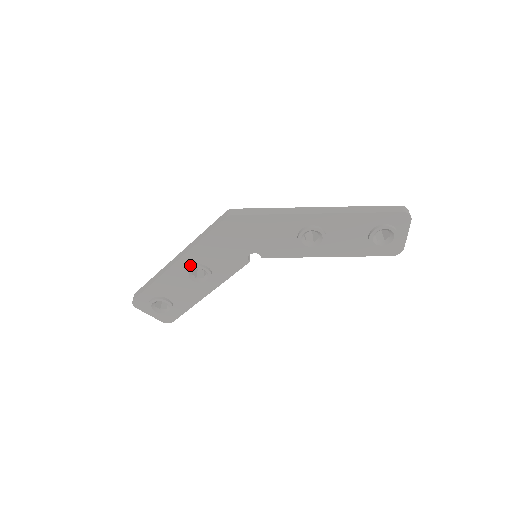
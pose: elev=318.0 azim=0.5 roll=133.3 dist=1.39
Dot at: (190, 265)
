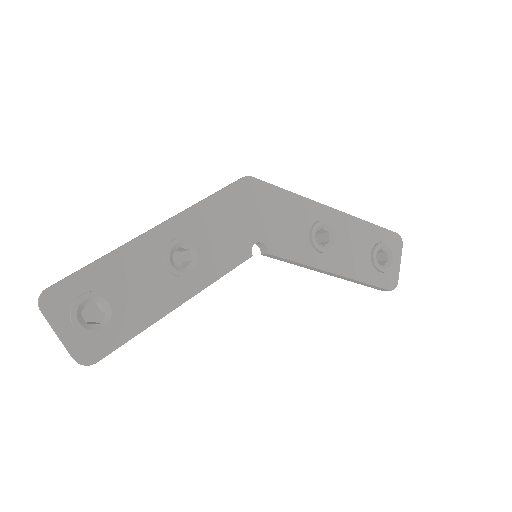
Dot at: (175, 238)
